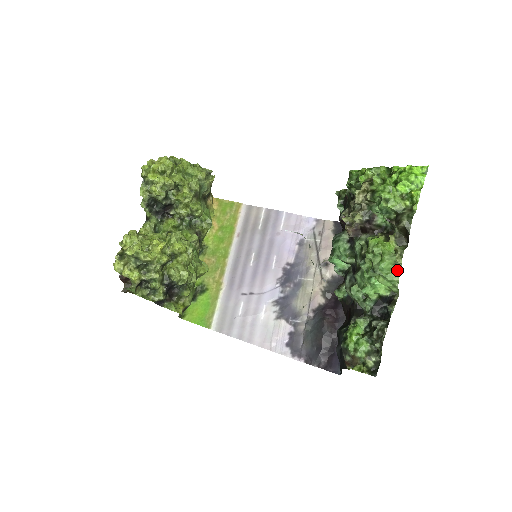
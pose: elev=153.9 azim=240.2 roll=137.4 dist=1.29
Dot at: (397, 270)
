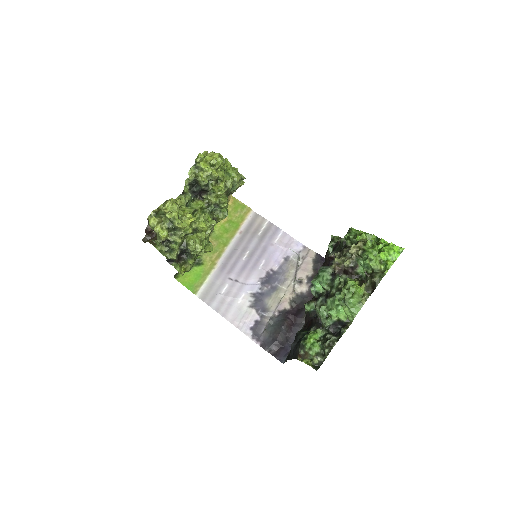
Dot at: (359, 307)
